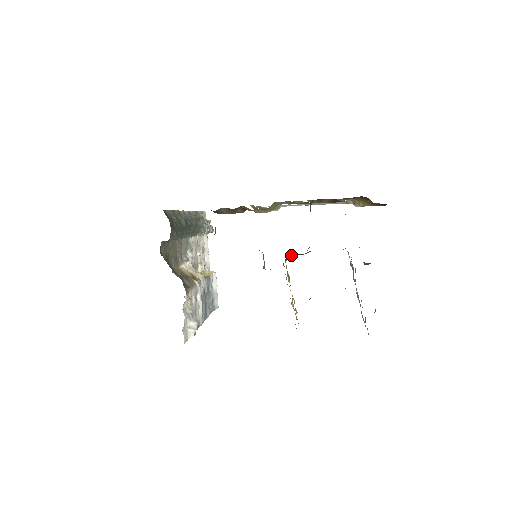
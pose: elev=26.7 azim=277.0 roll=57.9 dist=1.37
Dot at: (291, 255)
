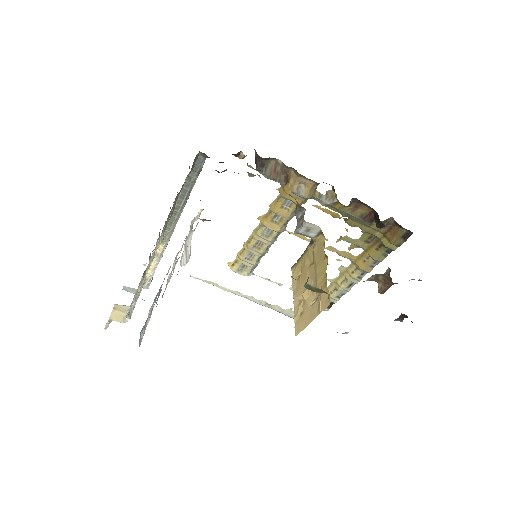
Dot at: occluded
